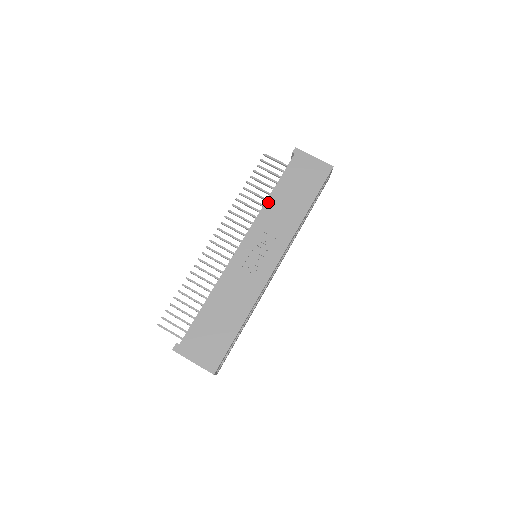
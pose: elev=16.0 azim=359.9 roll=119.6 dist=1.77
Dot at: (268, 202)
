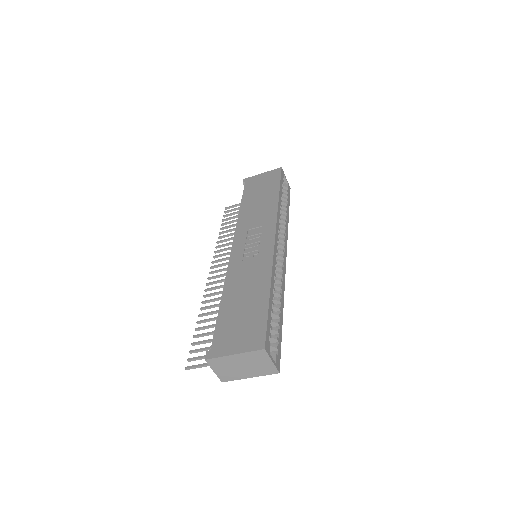
Dot at: (240, 214)
